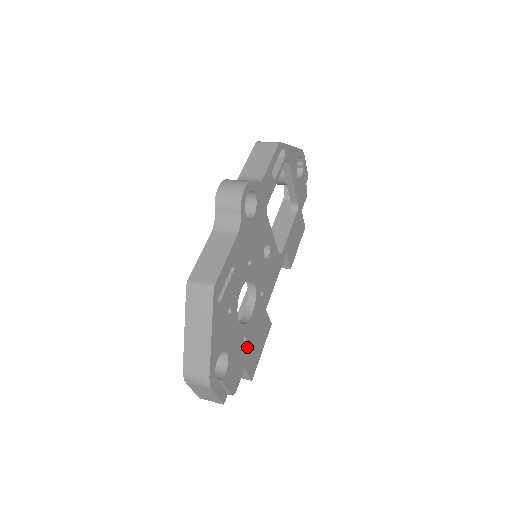
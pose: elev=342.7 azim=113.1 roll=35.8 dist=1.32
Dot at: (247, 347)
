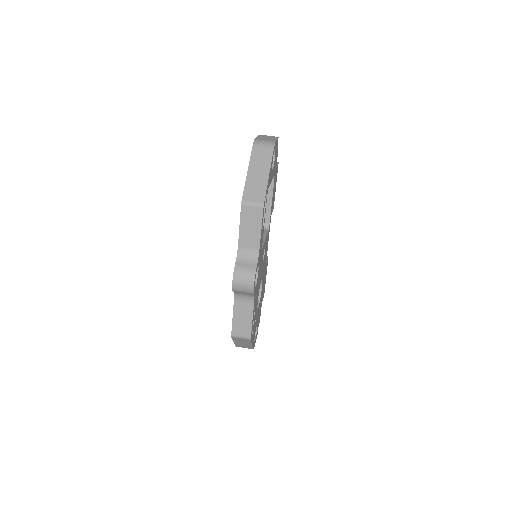
Dot at: (261, 298)
